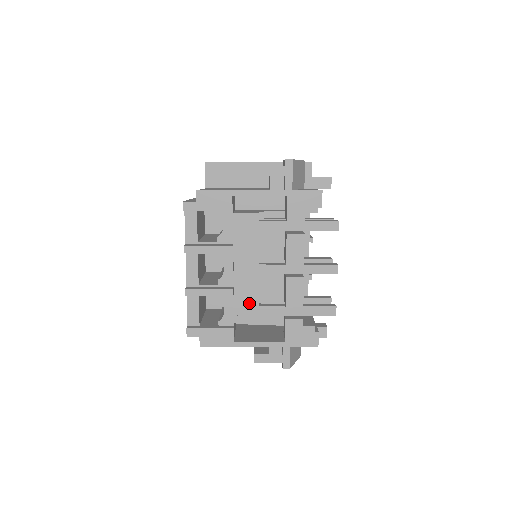
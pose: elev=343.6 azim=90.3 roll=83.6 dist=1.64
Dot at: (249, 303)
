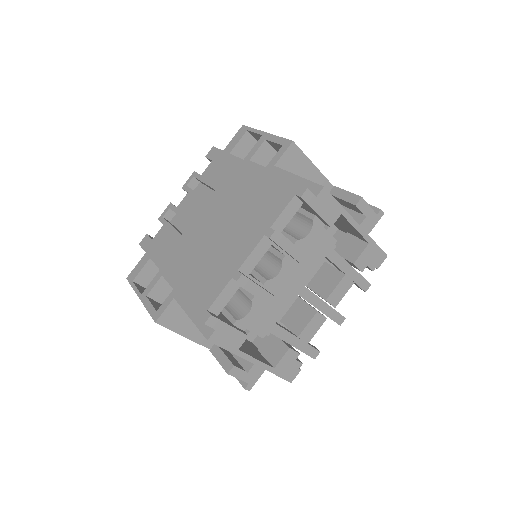
Dot at: (271, 316)
